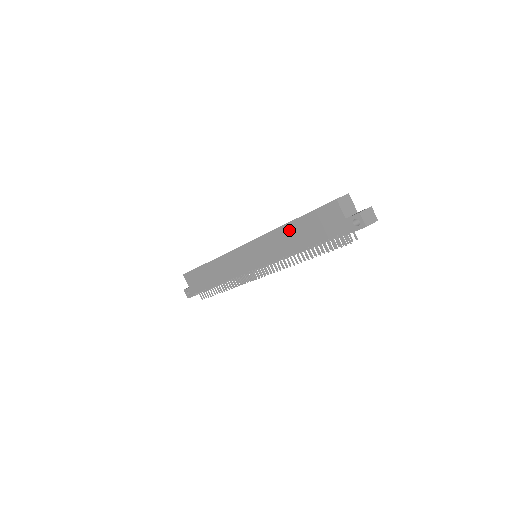
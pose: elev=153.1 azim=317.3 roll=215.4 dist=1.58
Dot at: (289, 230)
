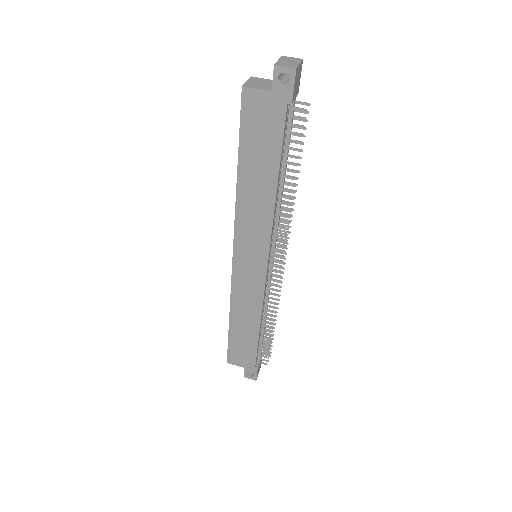
Dot at: (246, 183)
